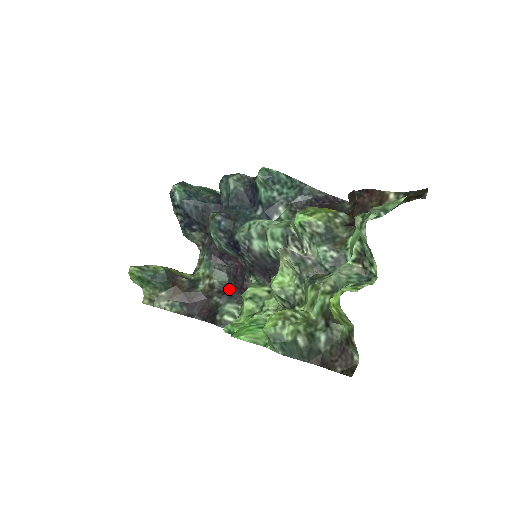
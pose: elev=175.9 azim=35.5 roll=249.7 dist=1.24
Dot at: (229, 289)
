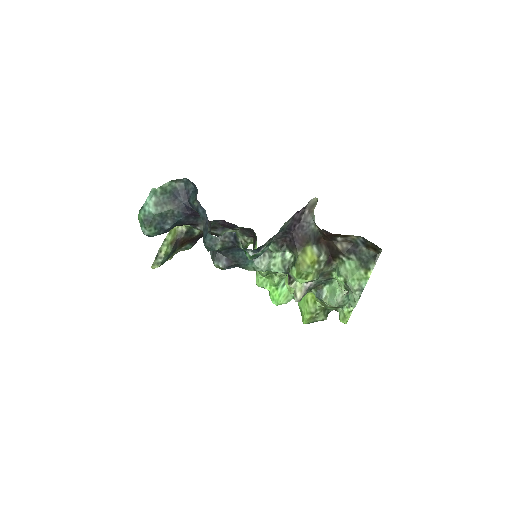
Dot at: (220, 227)
